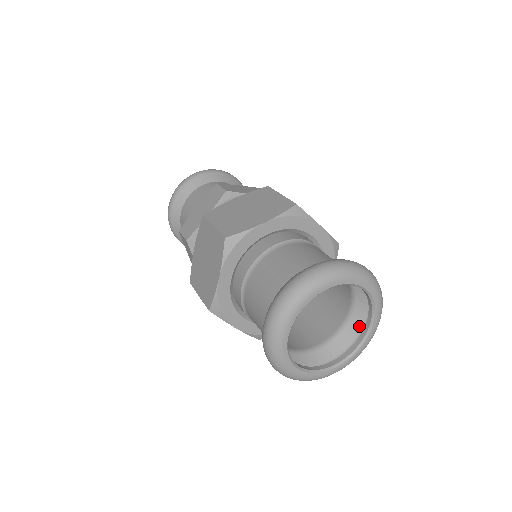
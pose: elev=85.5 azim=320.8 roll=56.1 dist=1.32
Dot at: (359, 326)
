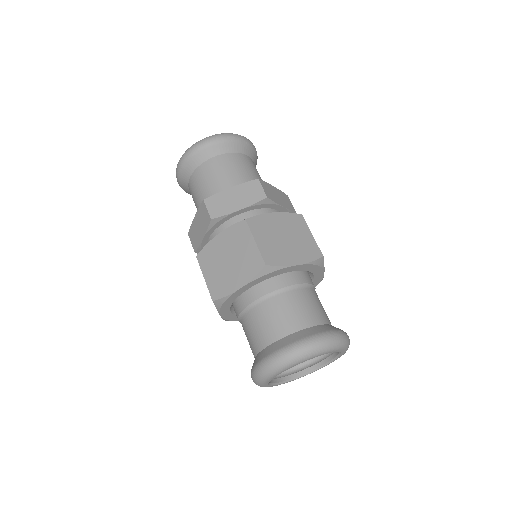
Dot at: occluded
